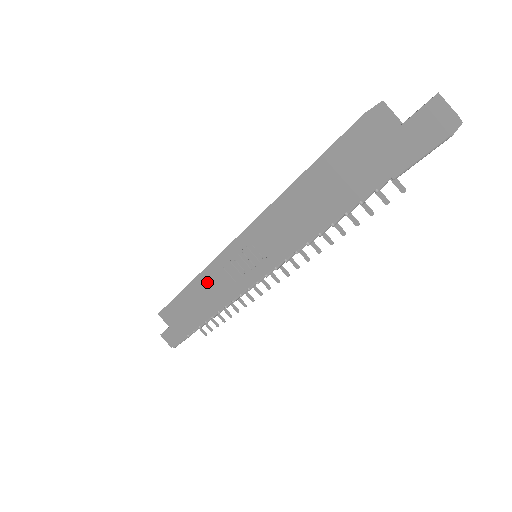
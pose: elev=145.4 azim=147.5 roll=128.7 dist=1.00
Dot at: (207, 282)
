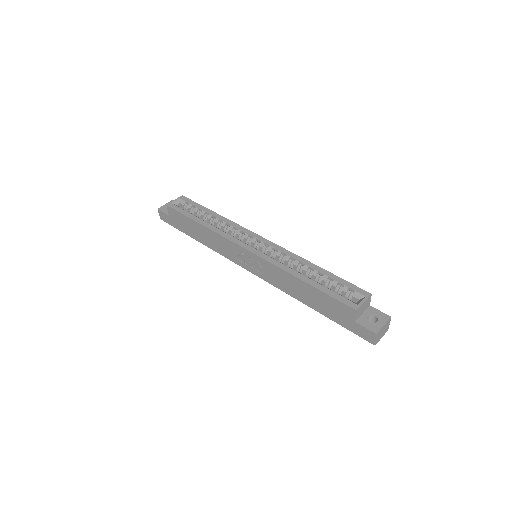
Dot at: (217, 239)
